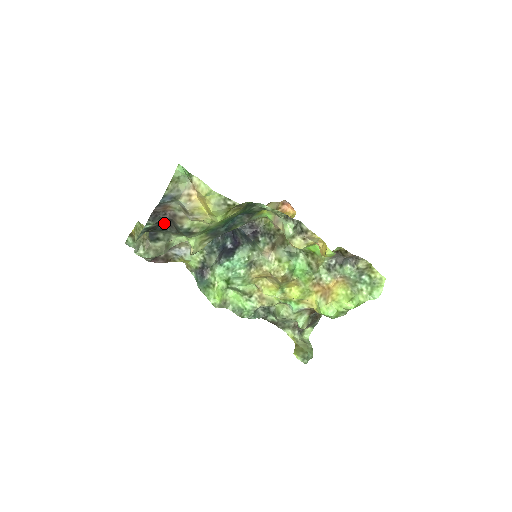
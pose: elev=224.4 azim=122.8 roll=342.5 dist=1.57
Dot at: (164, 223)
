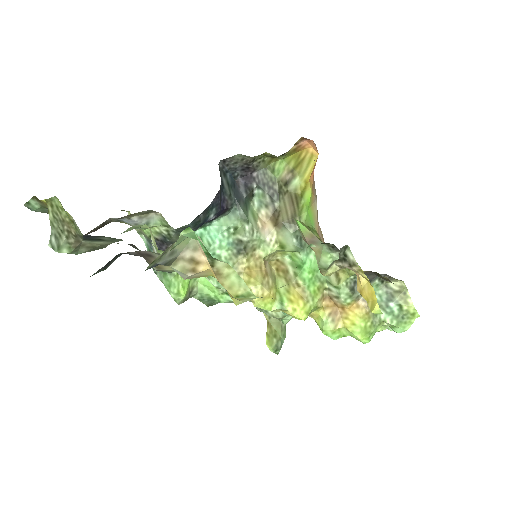
Dot at: occluded
